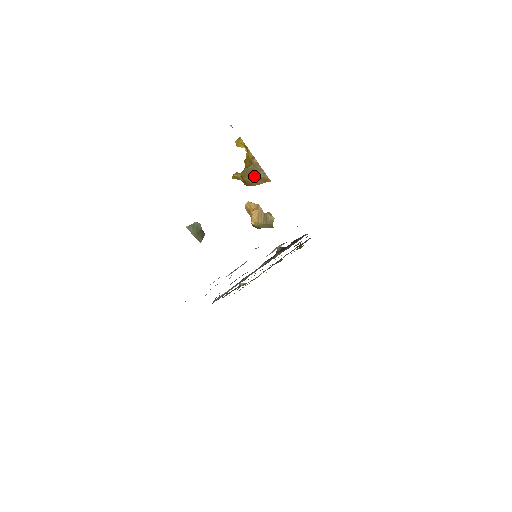
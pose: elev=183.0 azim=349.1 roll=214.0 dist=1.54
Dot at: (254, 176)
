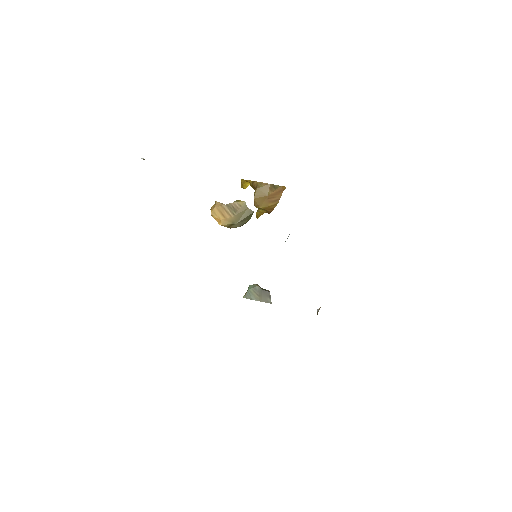
Dot at: (267, 197)
